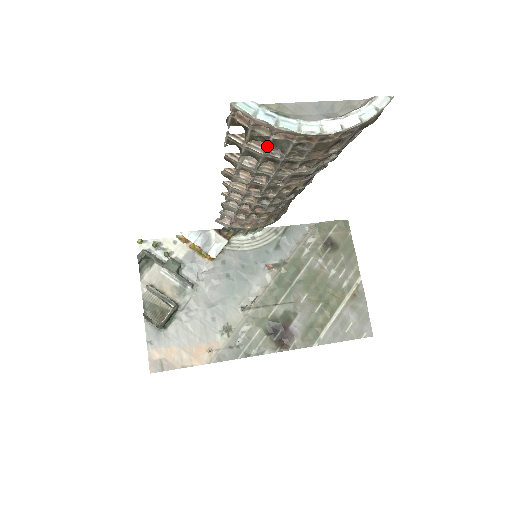
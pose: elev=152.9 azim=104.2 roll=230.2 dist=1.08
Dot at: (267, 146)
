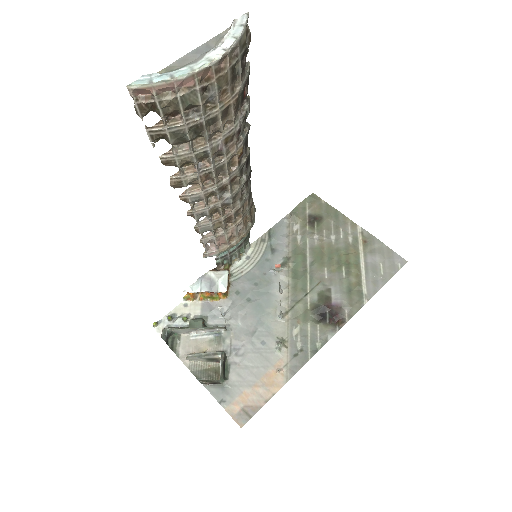
Dot at: (182, 111)
